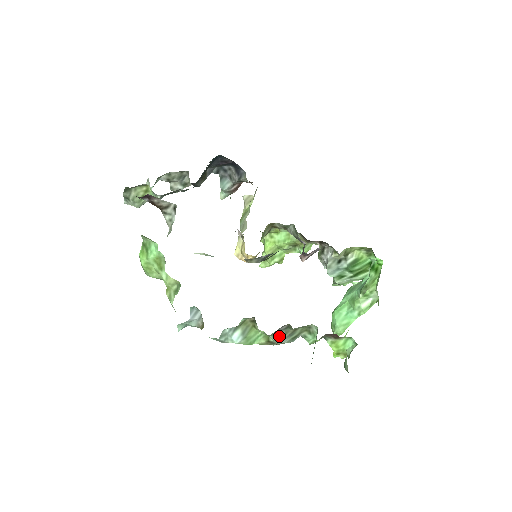
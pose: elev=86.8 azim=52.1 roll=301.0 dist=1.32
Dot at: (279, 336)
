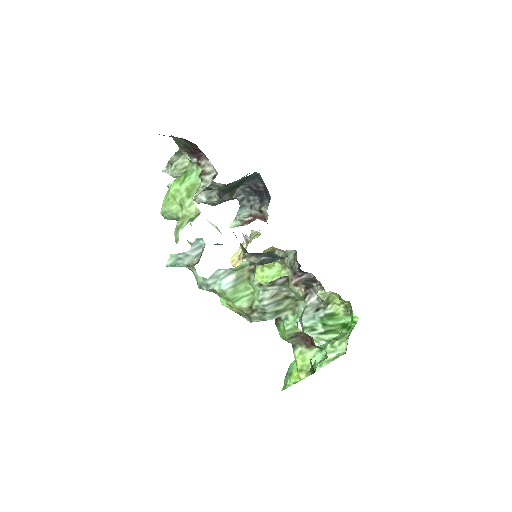
Dot at: (269, 294)
